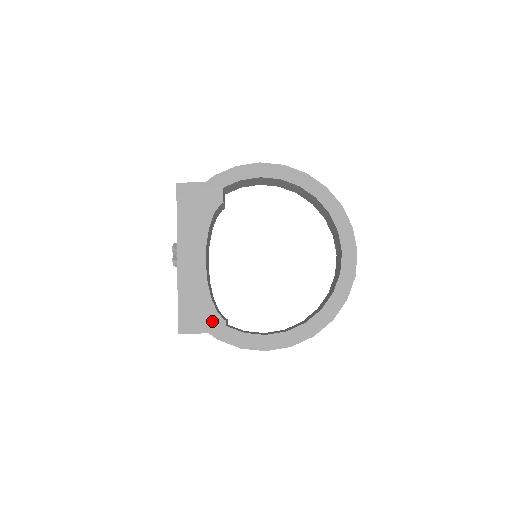
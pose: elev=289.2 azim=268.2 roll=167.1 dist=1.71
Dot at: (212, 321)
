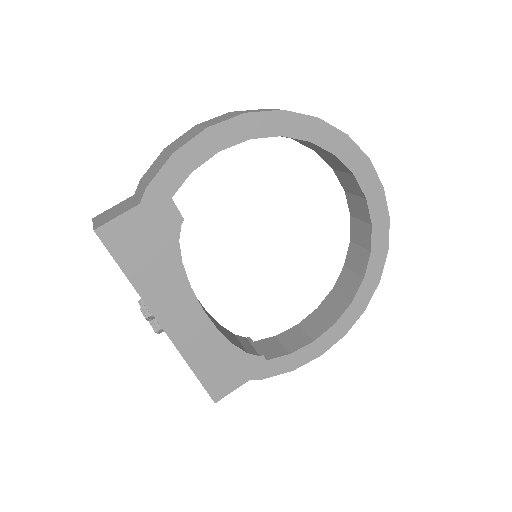
Dot at: (247, 366)
